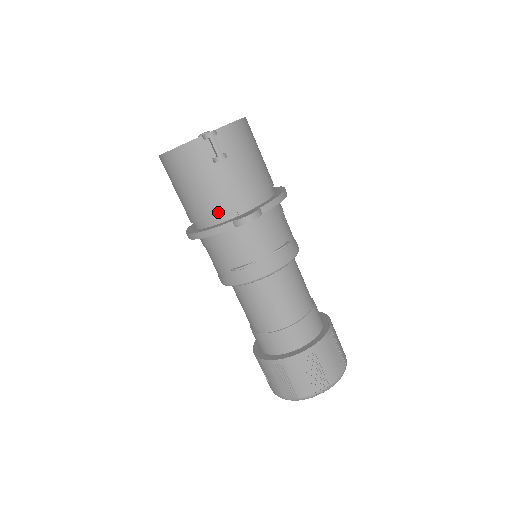
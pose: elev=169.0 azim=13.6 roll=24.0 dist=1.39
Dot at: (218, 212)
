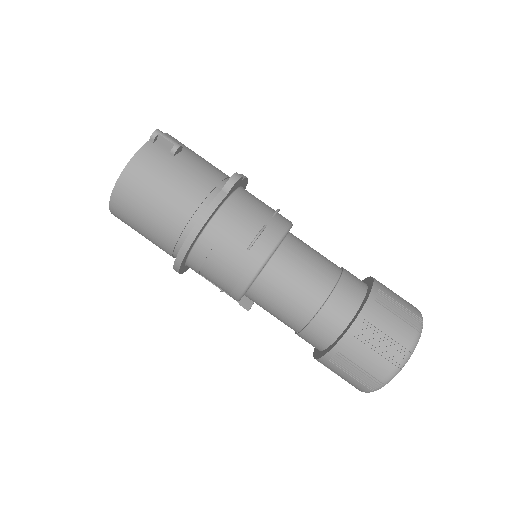
Dot at: (202, 196)
